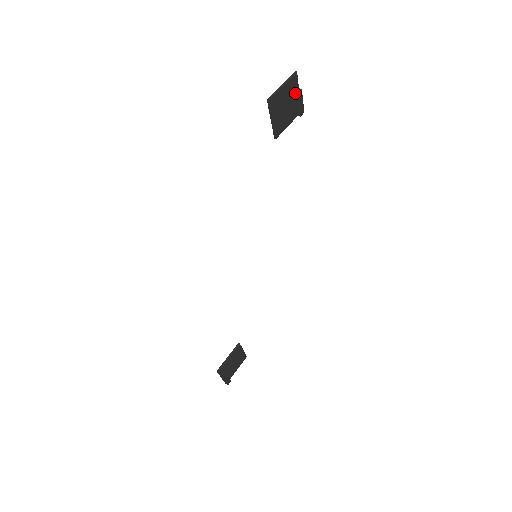
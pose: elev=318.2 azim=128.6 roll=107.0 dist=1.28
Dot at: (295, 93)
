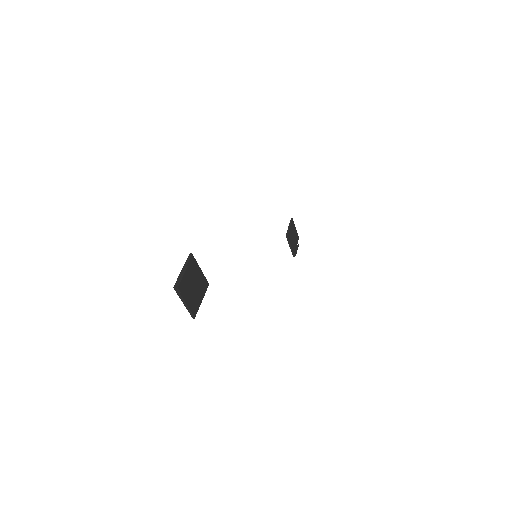
Dot at: (296, 243)
